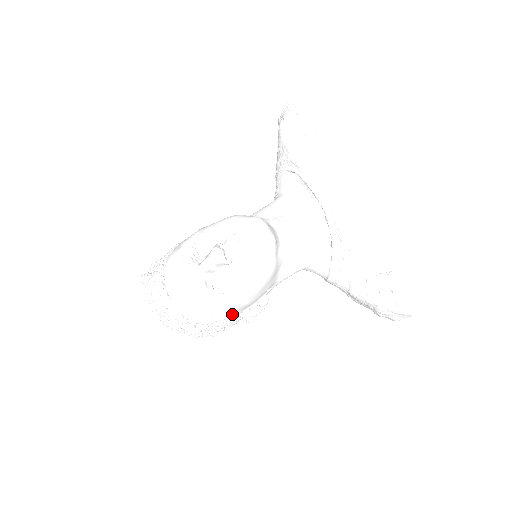
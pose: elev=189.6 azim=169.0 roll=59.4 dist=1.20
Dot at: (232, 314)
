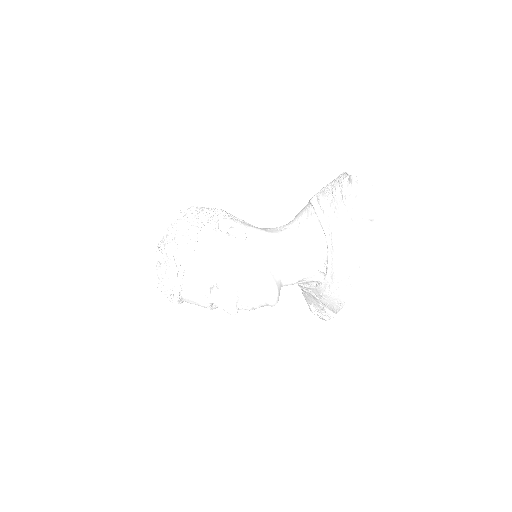
Dot at: occluded
